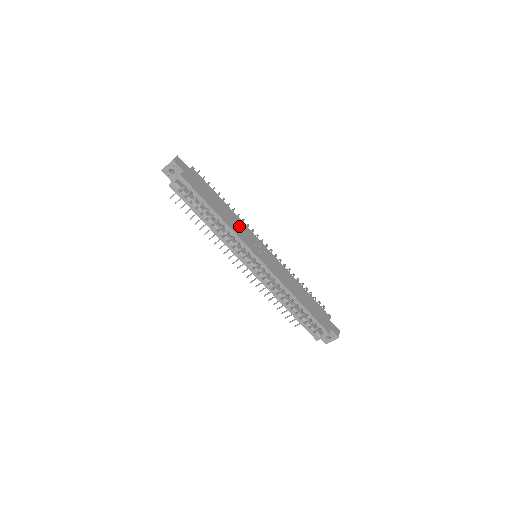
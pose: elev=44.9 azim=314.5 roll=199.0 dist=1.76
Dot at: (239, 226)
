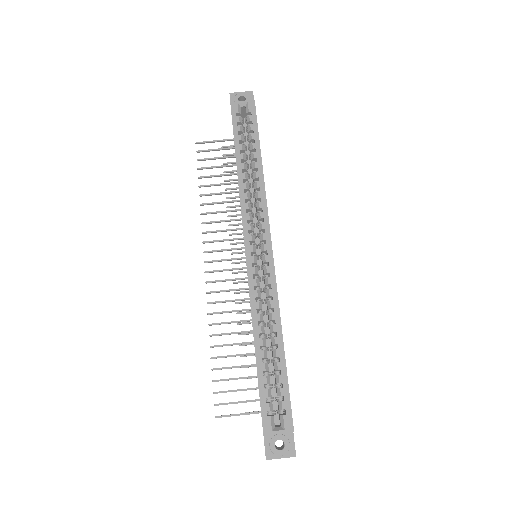
Dot at: occluded
